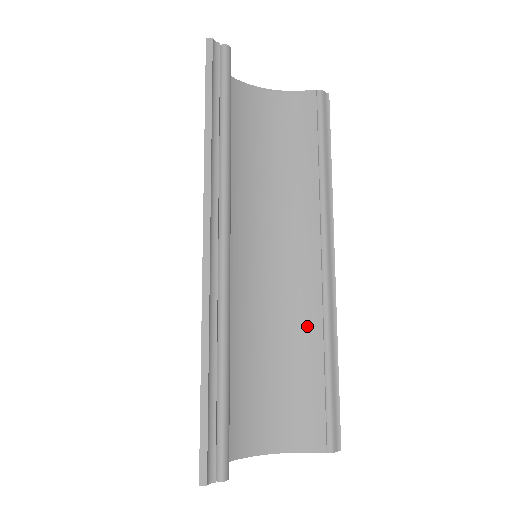
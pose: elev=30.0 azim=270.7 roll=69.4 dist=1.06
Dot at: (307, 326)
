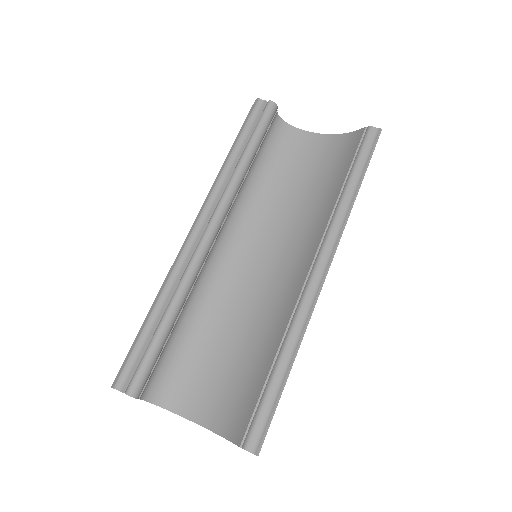
Dot at: (278, 325)
